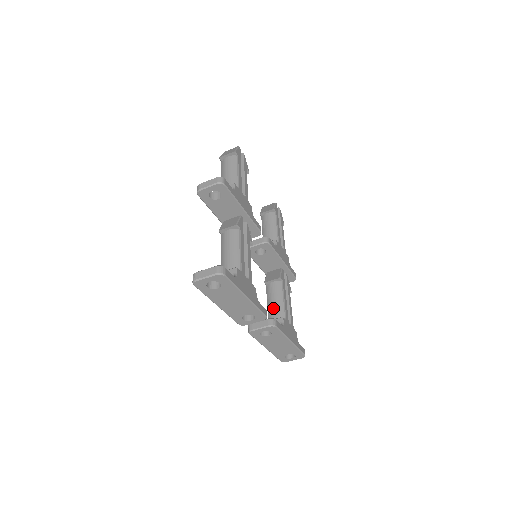
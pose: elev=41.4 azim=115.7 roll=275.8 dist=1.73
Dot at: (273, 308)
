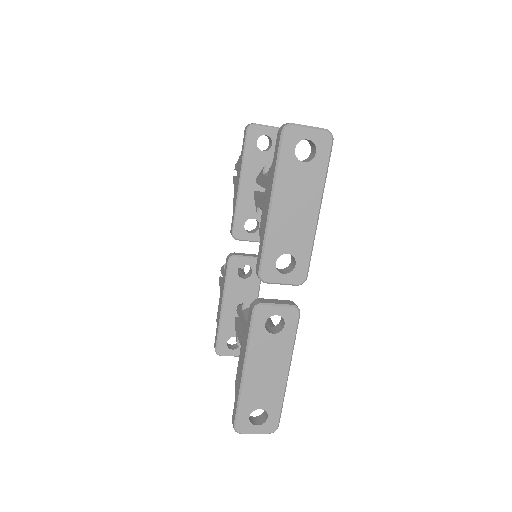
Dot at: occluded
